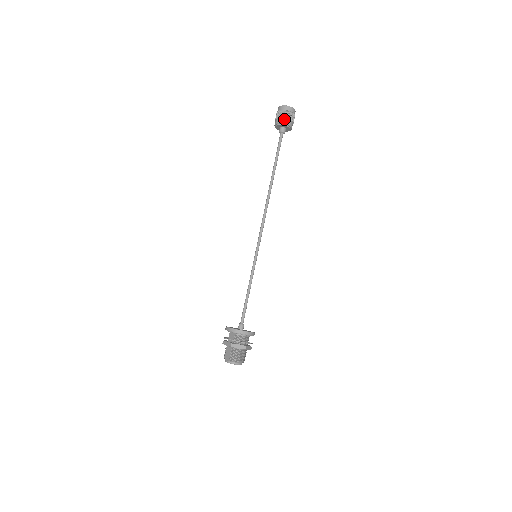
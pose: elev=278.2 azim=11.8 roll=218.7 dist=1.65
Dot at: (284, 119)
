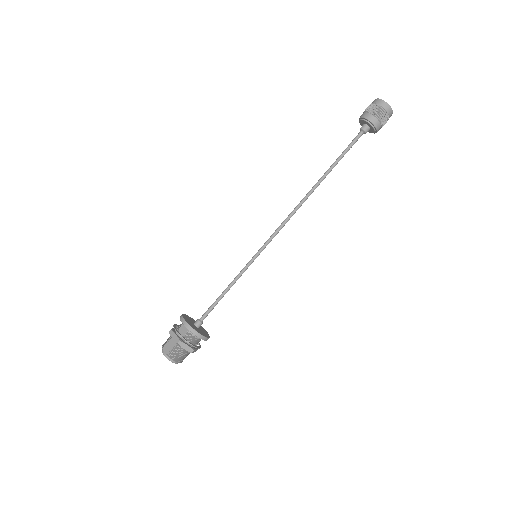
Dot at: (376, 119)
